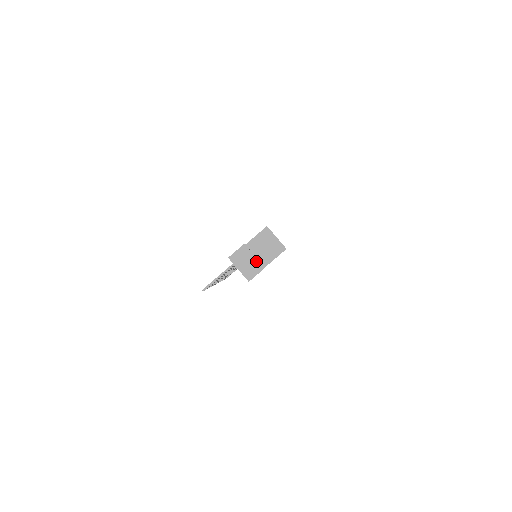
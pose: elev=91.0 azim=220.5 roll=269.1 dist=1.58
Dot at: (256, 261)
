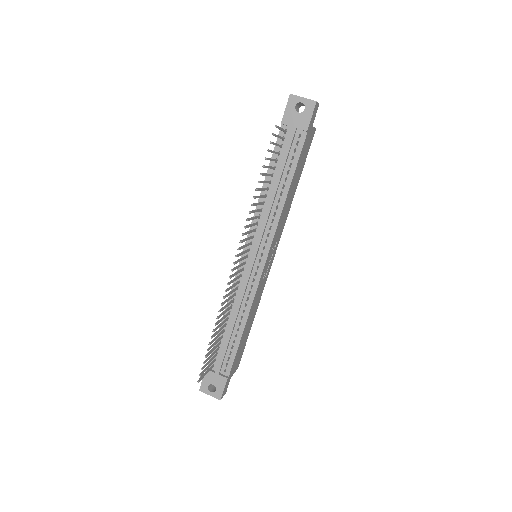
Dot at: occluded
